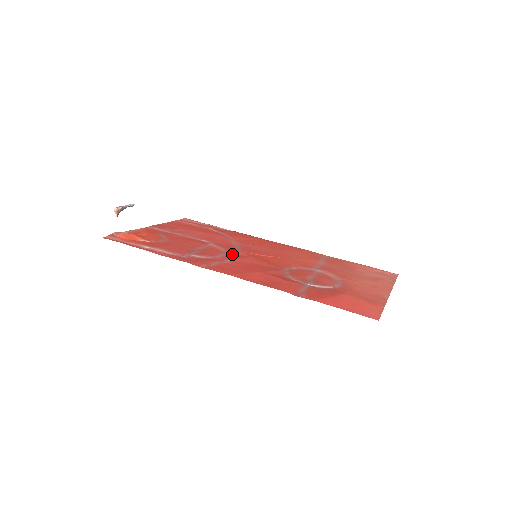
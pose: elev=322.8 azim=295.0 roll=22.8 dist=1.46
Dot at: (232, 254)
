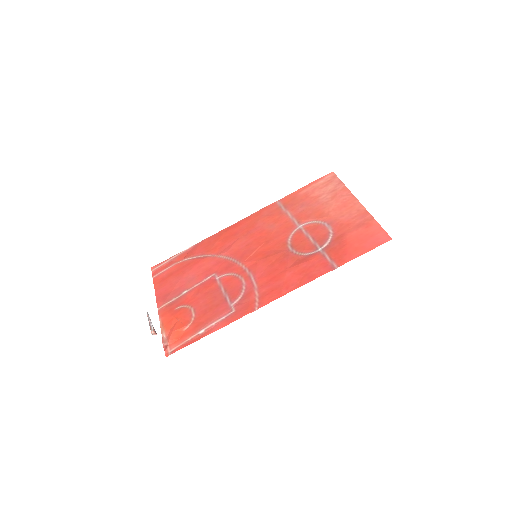
Dot at: (244, 272)
